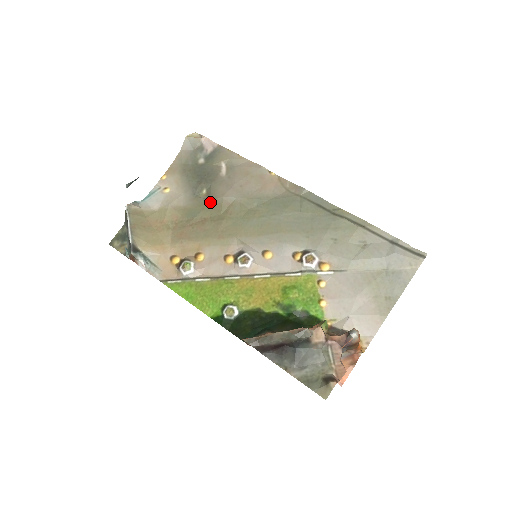
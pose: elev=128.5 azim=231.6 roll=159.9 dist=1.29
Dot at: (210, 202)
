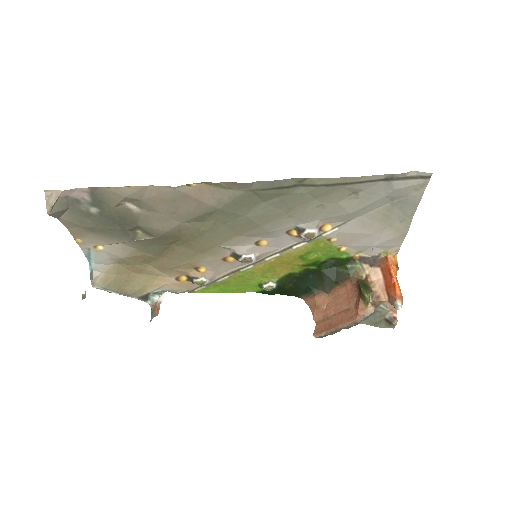
Dot at: (159, 239)
